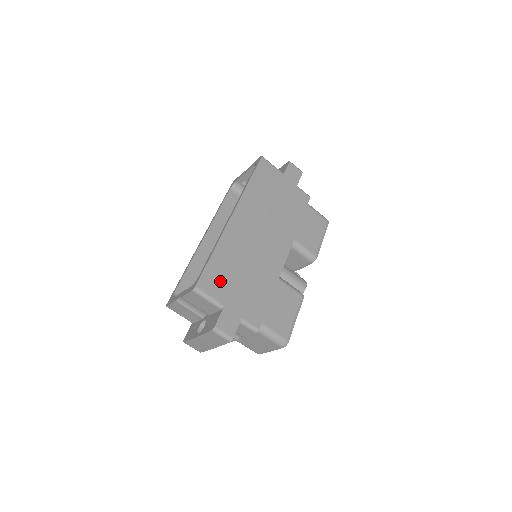
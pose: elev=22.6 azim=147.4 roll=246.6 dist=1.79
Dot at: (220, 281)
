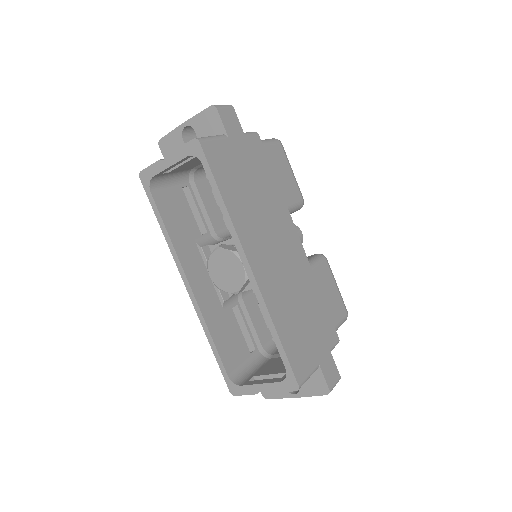
Dot at: (301, 350)
